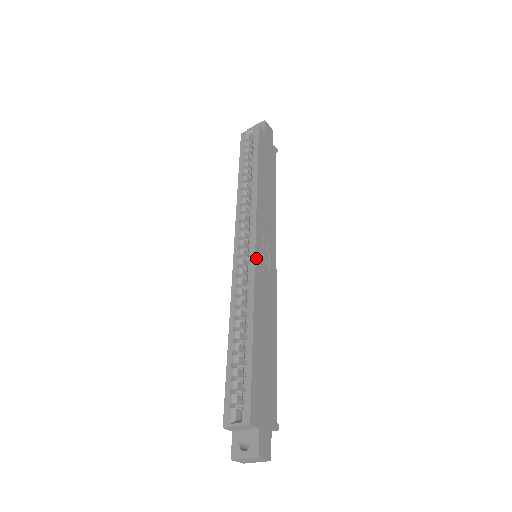
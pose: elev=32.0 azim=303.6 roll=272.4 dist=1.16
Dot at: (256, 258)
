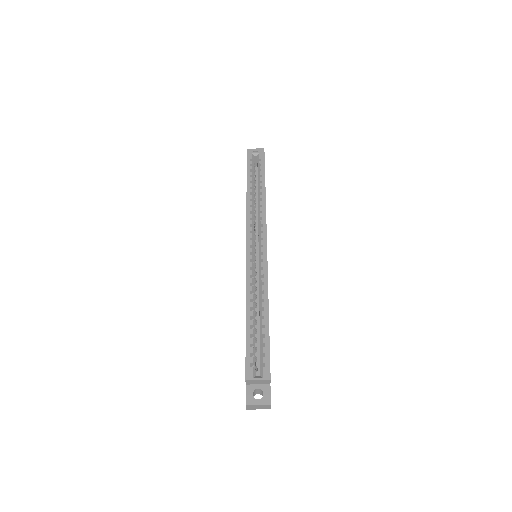
Dot at: occluded
